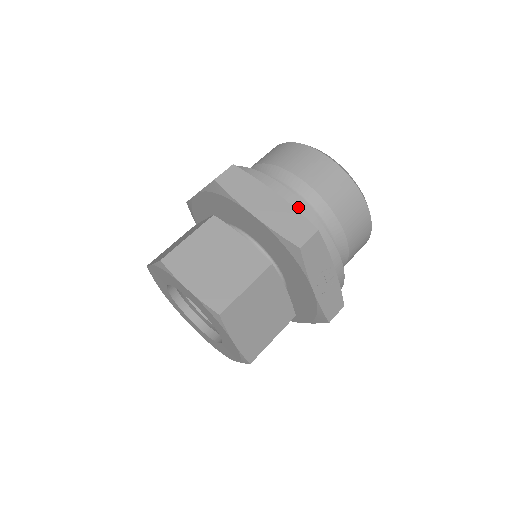
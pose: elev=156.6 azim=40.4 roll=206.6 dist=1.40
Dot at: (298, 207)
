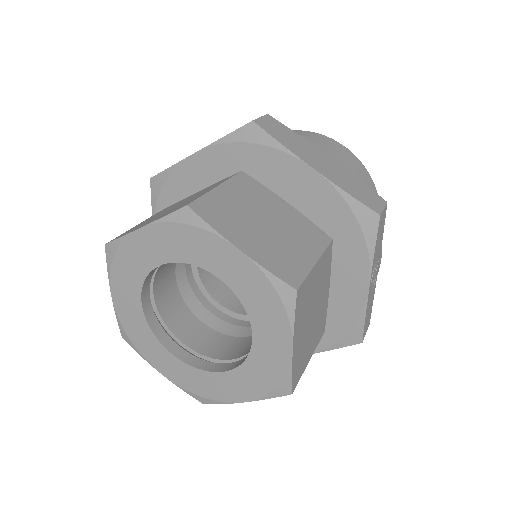
Dot at: occluded
